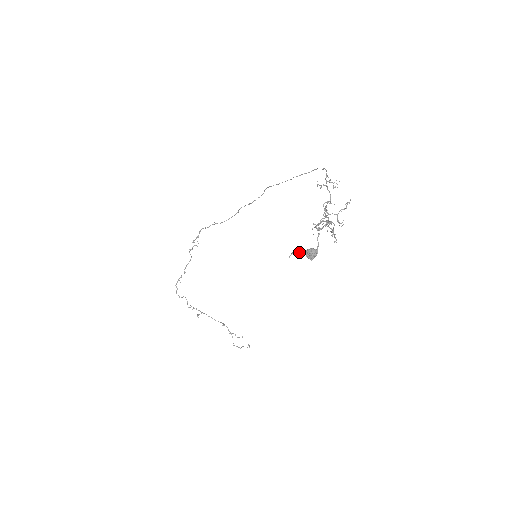
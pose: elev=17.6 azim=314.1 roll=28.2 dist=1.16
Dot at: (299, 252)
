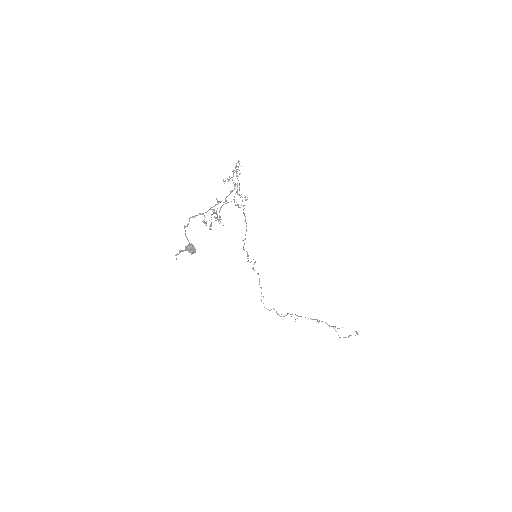
Dot at: (180, 252)
